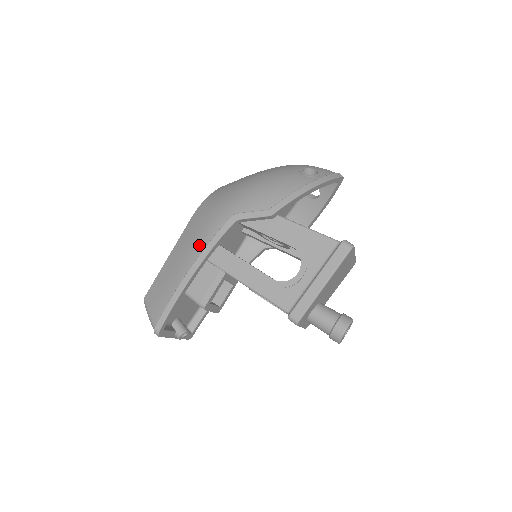
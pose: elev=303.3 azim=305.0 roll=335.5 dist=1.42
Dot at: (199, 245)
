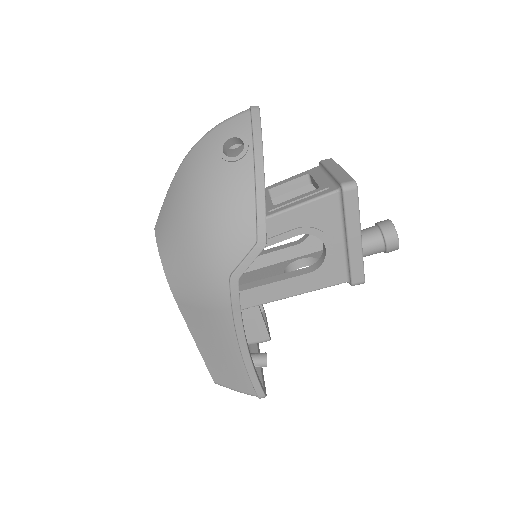
Dot at: (224, 323)
